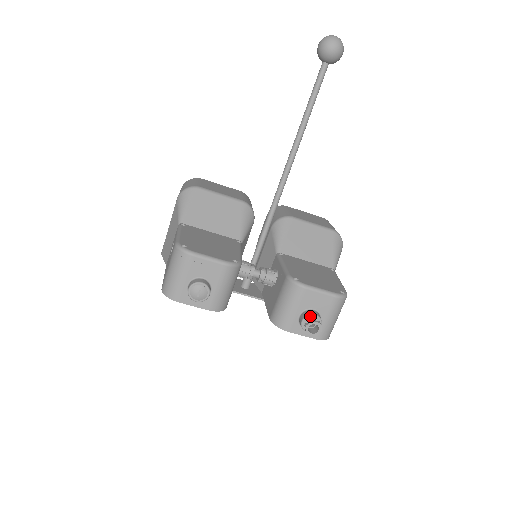
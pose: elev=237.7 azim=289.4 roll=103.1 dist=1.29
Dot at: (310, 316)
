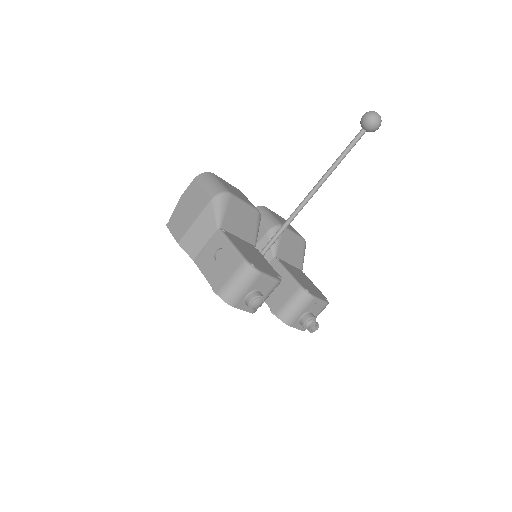
Dot at: (312, 318)
